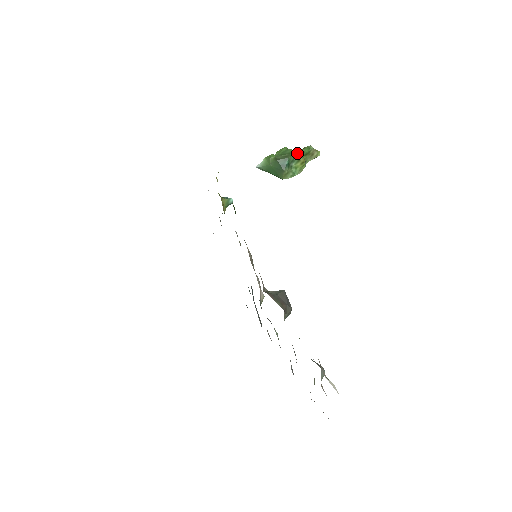
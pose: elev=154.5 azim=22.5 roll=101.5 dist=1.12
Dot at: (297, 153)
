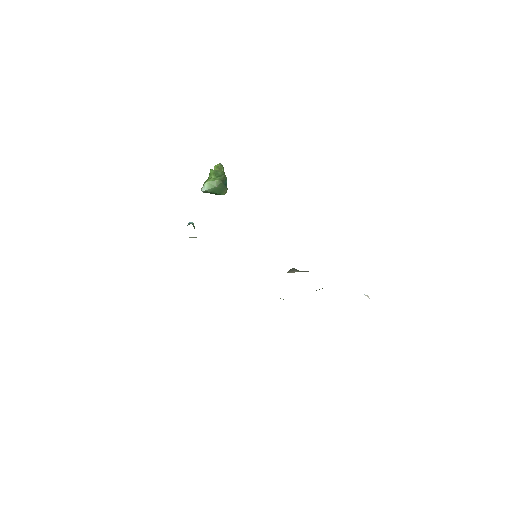
Dot at: (223, 172)
